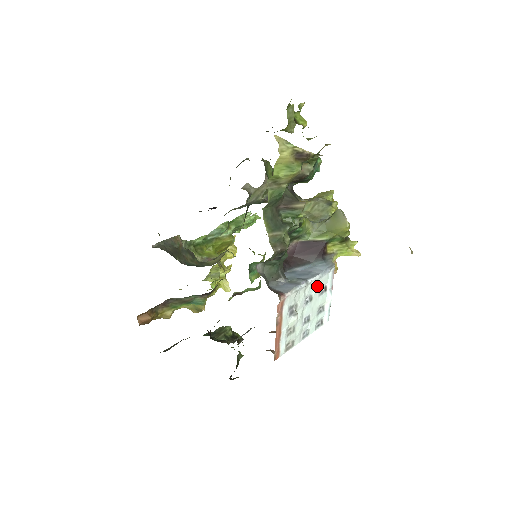
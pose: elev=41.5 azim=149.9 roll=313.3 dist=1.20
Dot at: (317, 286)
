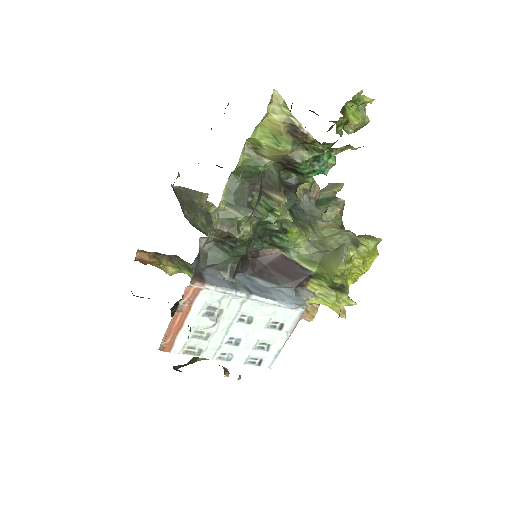
Dot at: (265, 312)
